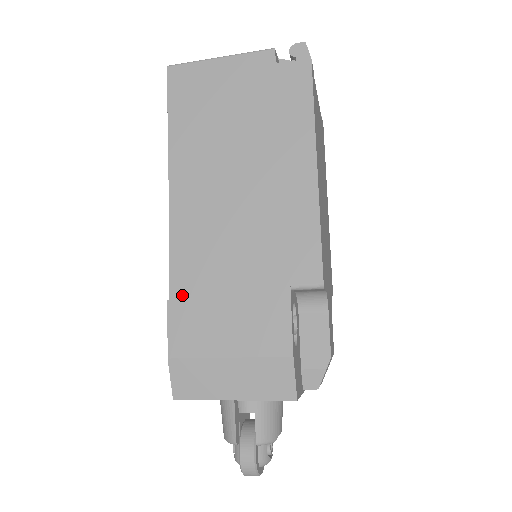
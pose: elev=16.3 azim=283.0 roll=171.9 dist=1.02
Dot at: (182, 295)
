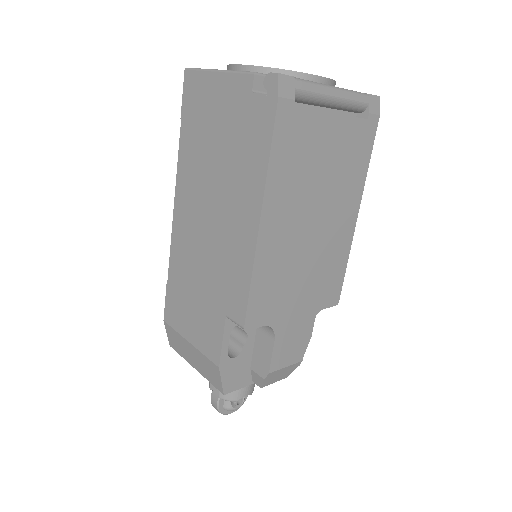
Dot at: (173, 282)
